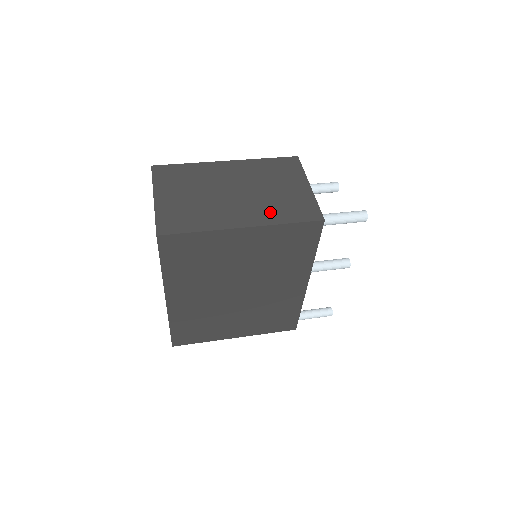
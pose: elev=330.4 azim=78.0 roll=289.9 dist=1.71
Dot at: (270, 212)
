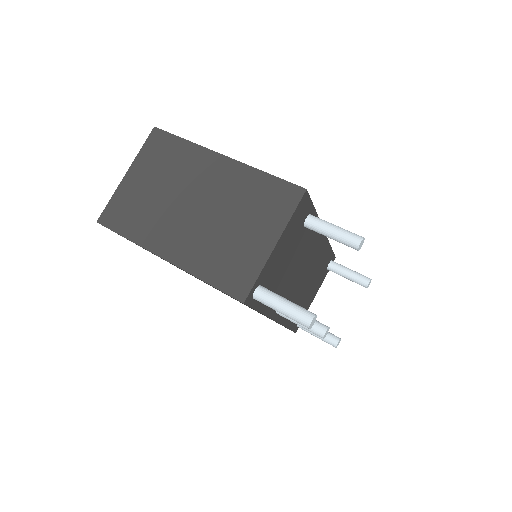
Dot at: (202, 256)
